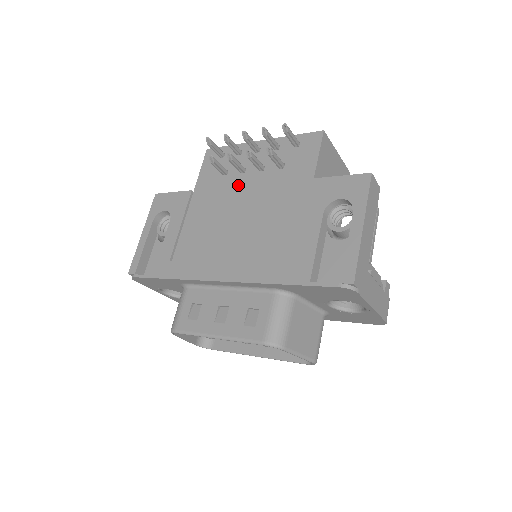
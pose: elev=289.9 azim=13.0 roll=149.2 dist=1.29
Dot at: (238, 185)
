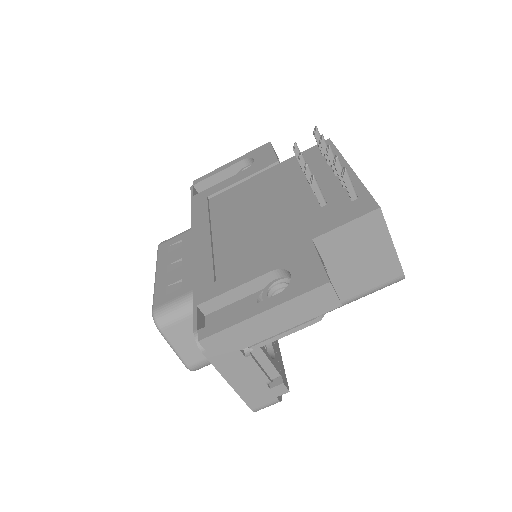
Dot at: (293, 188)
